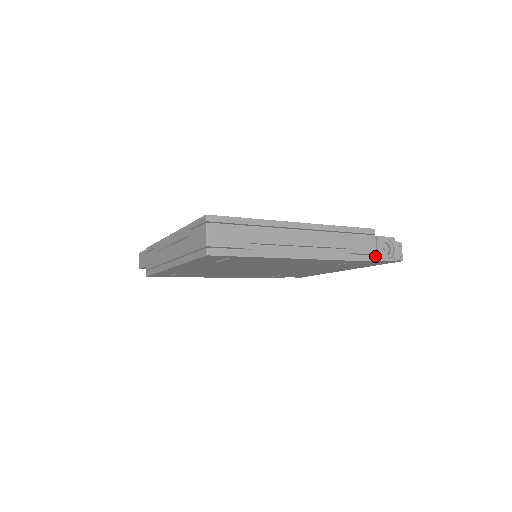
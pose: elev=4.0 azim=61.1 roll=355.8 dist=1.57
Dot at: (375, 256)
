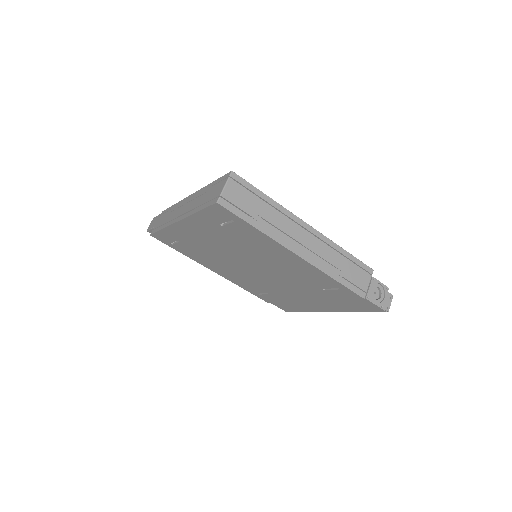
Dot at: (364, 293)
